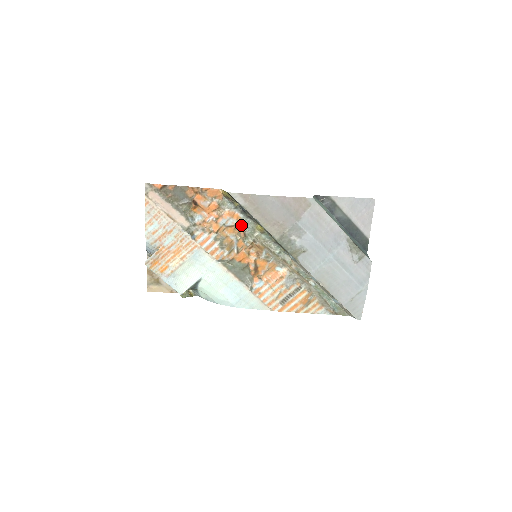
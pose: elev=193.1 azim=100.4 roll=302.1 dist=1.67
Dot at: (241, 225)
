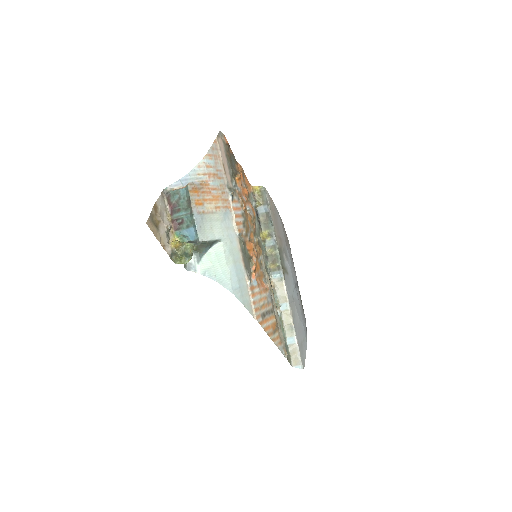
Dot at: (255, 222)
